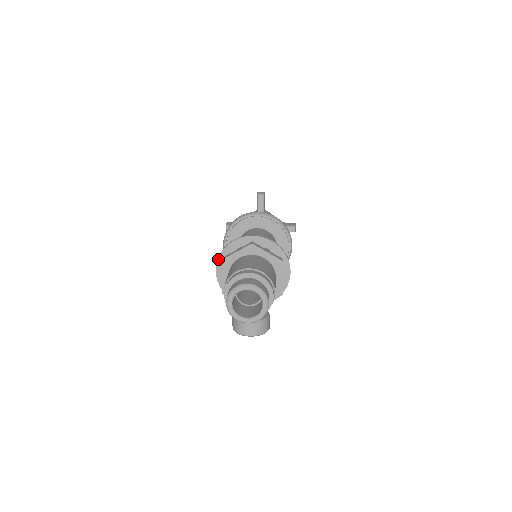
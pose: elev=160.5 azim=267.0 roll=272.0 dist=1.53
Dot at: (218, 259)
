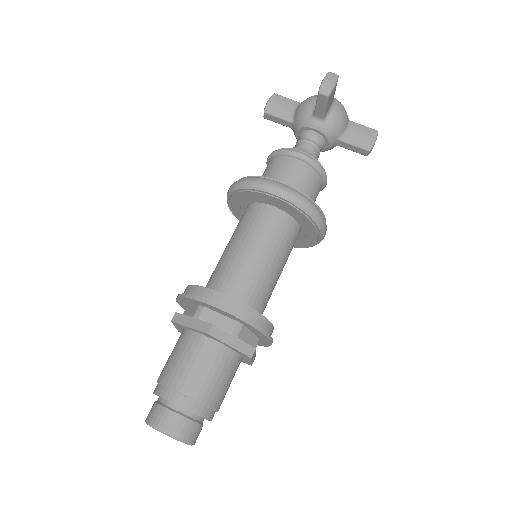
Dot at: (177, 298)
